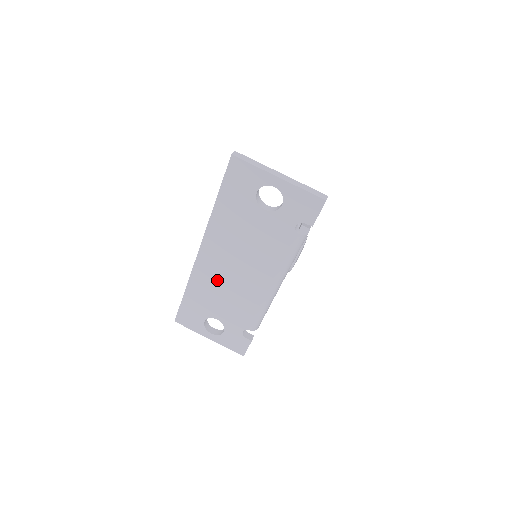
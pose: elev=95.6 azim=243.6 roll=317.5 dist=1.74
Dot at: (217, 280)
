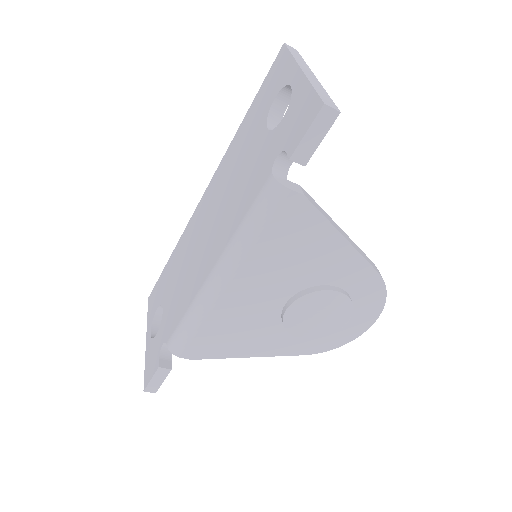
Dot at: (191, 244)
